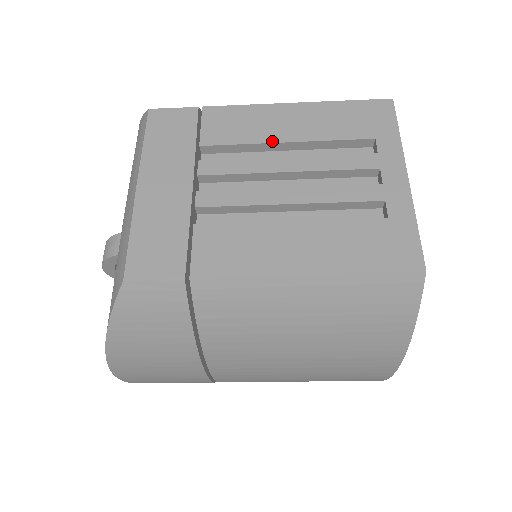
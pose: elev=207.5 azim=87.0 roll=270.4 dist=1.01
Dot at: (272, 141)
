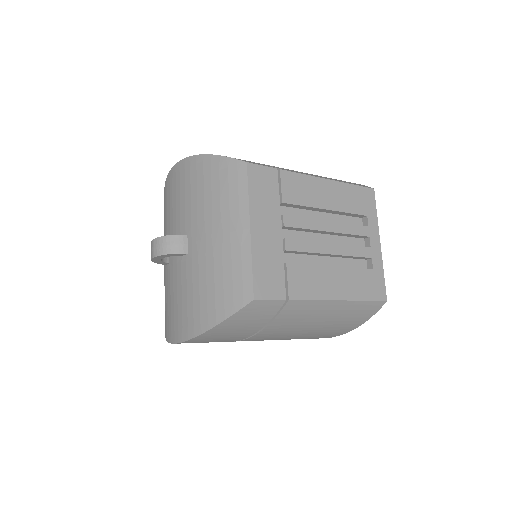
Dot at: (320, 207)
